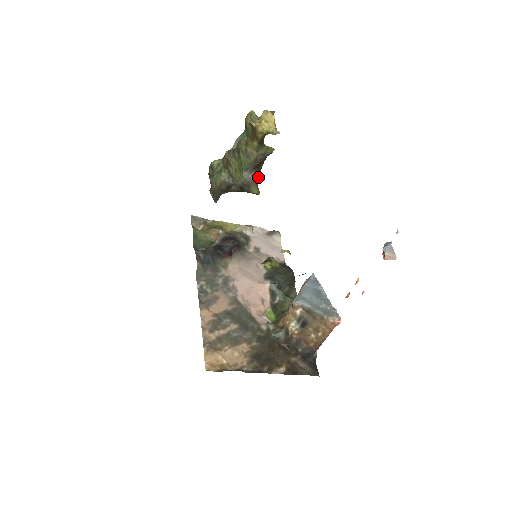
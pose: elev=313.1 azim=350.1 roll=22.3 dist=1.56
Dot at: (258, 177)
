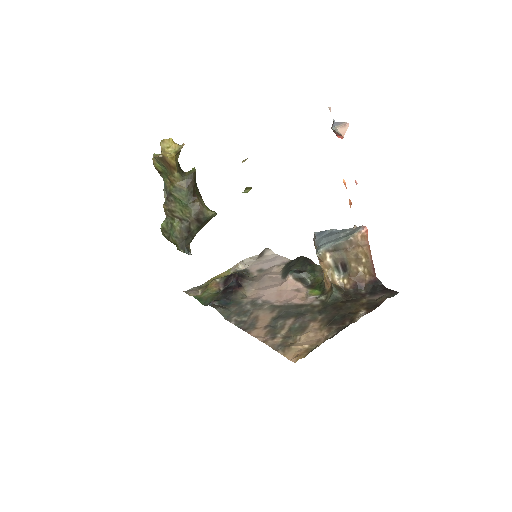
Dot at: occluded
